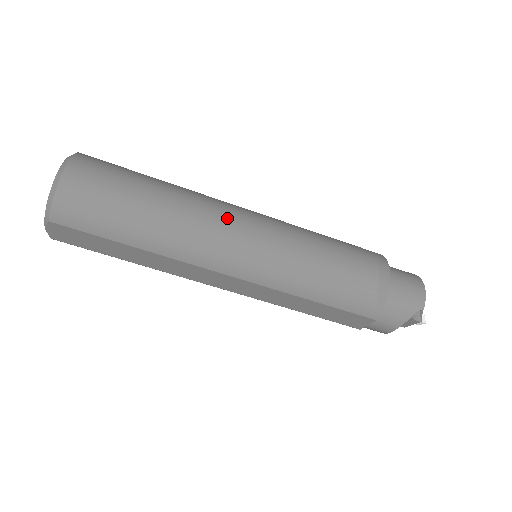
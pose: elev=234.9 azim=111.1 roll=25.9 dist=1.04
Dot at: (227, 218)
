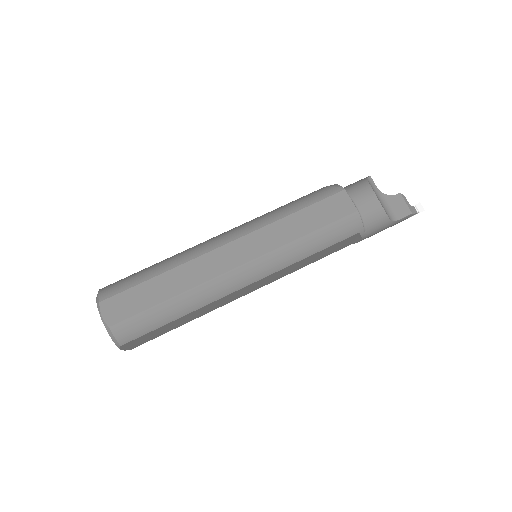
Dot at: occluded
